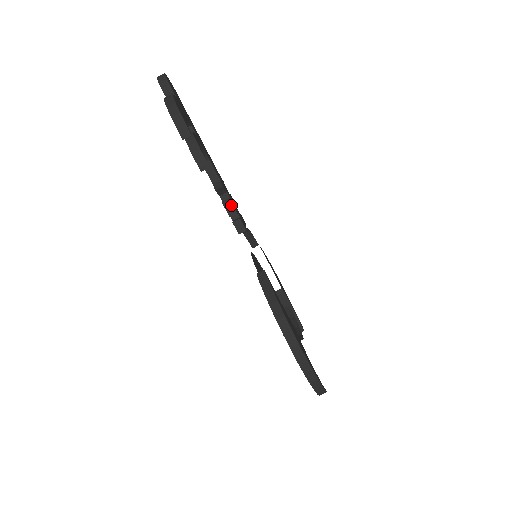
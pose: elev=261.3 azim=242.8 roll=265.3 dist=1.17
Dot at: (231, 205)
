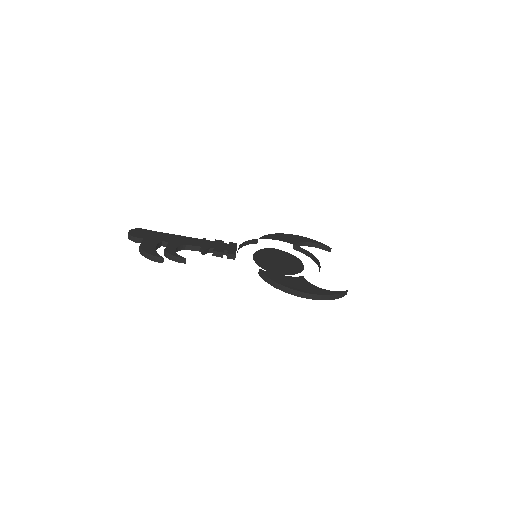
Dot at: (217, 253)
